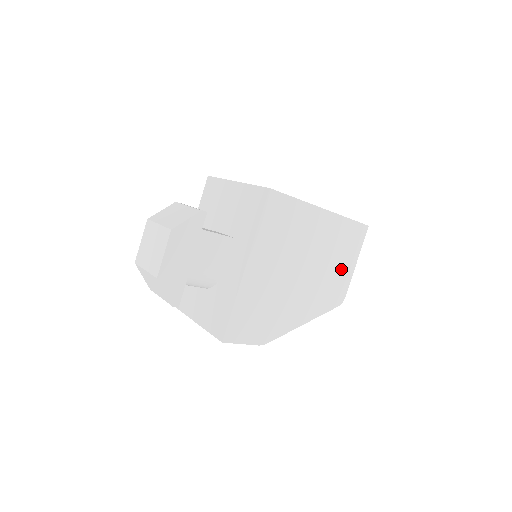
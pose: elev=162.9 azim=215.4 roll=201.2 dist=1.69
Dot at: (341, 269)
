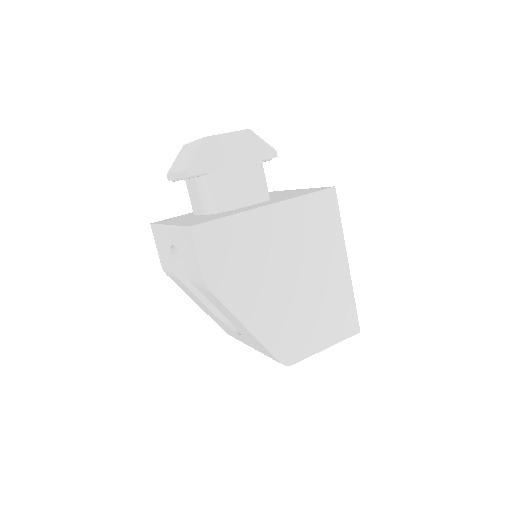
Dot at: (314, 332)
